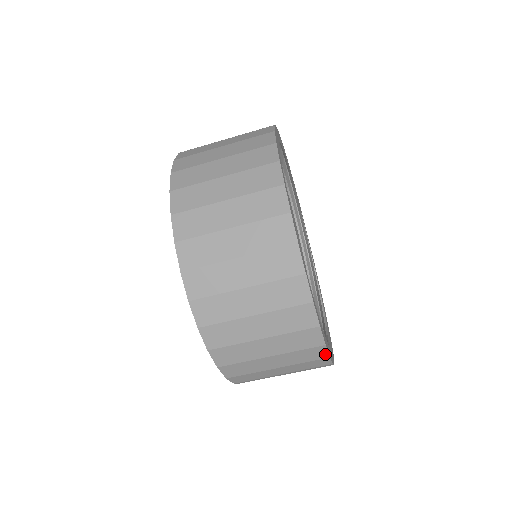
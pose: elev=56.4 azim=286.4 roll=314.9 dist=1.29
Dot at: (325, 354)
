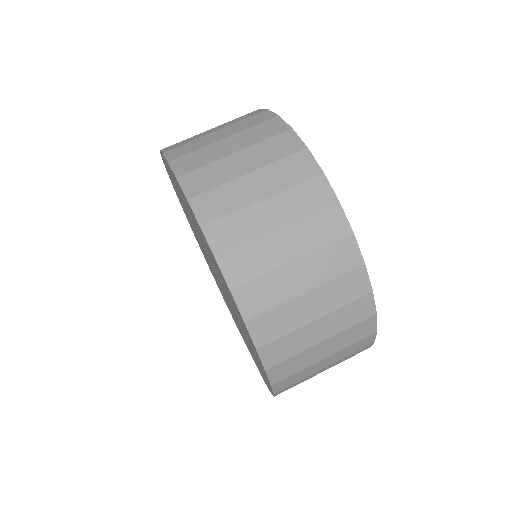
Dot at: (315, 166)
